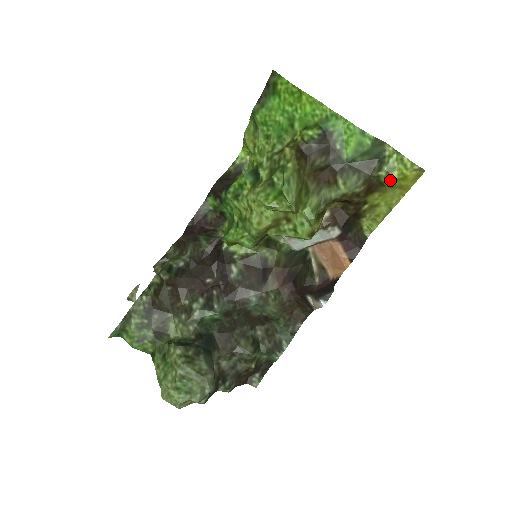
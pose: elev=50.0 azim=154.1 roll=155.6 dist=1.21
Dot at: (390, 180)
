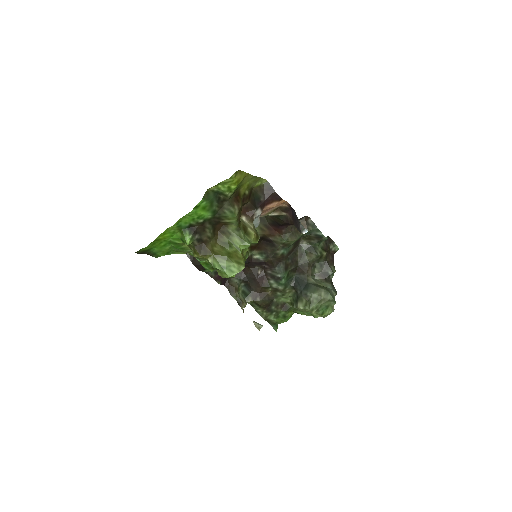
Dot at: (236, 188)
